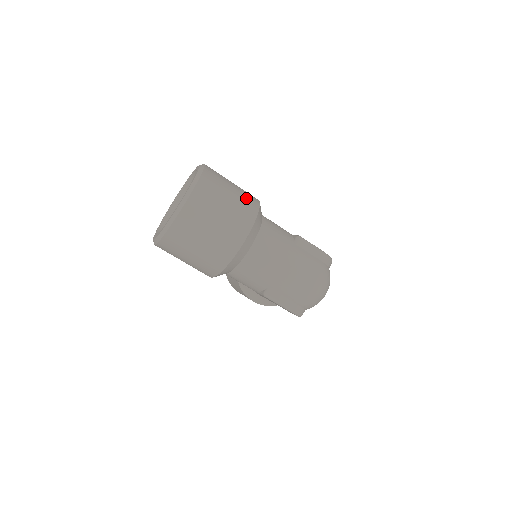
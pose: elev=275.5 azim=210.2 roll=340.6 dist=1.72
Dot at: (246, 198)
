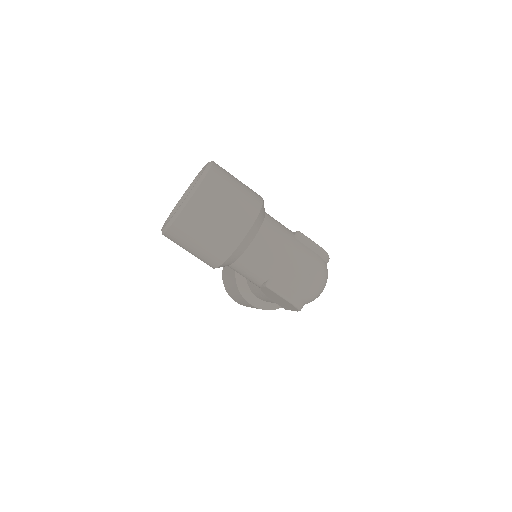
Dot at: (251, 192)
